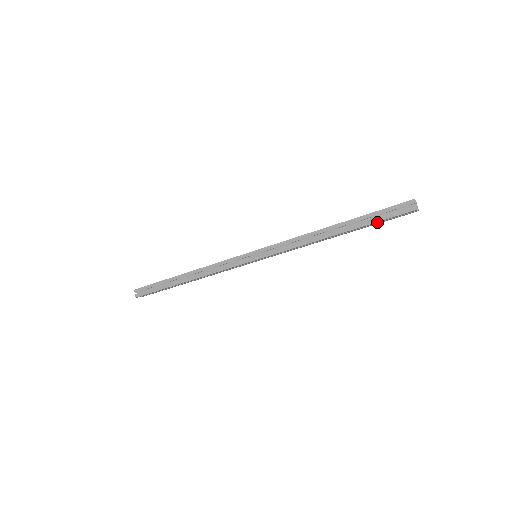
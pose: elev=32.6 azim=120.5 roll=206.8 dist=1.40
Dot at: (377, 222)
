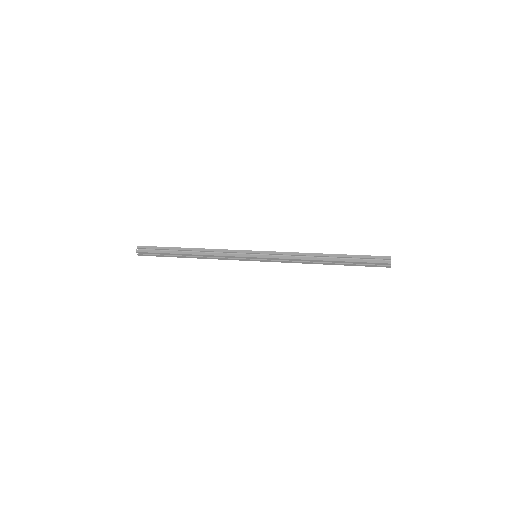
Dot at: (359, 265)
